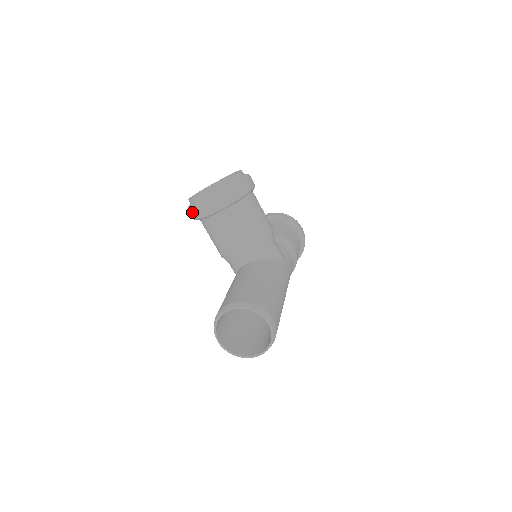
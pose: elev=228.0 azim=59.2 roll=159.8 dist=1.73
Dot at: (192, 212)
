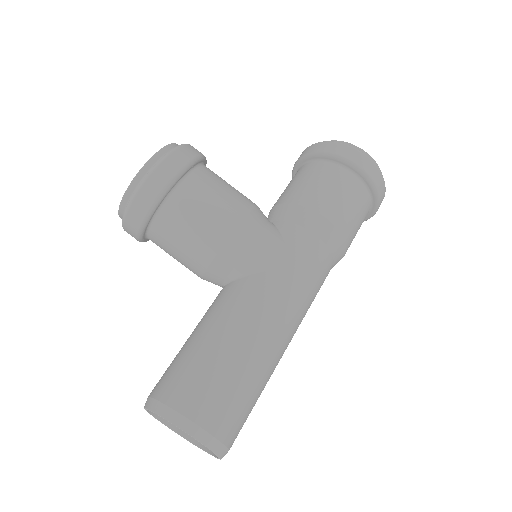
Dot at: occluded
